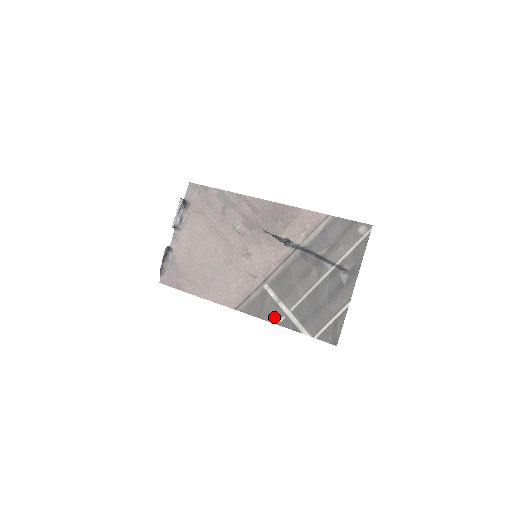
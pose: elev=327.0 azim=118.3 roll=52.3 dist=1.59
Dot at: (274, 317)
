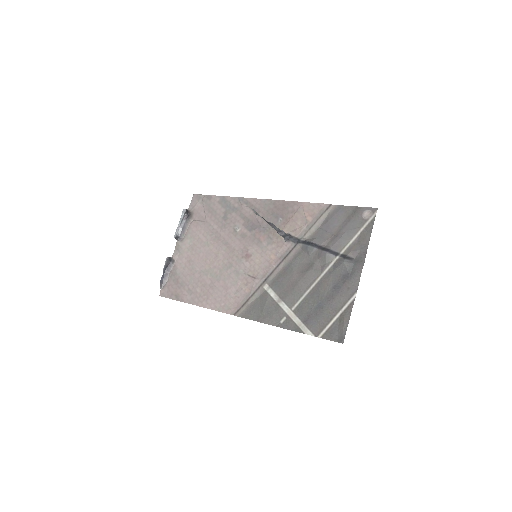
Dot at: (274, 319)
